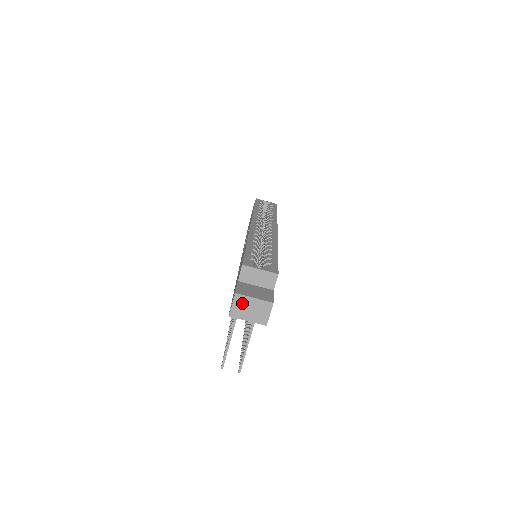
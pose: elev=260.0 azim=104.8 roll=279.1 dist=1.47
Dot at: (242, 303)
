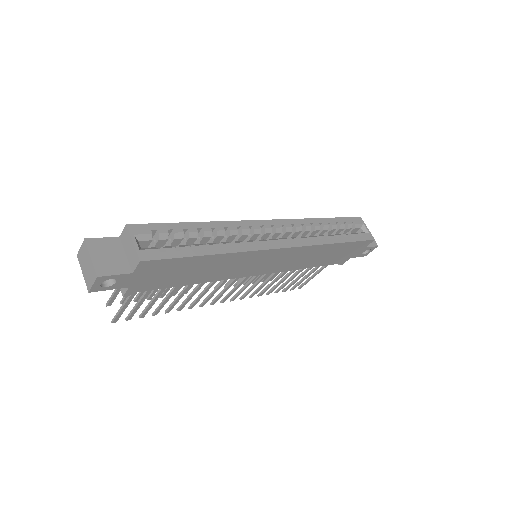
Dot at: (85, 253)
